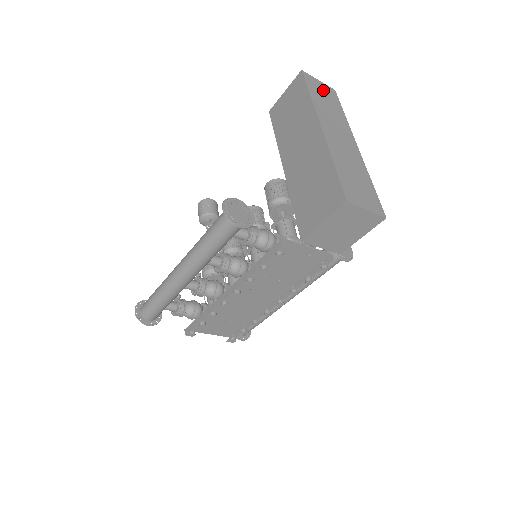
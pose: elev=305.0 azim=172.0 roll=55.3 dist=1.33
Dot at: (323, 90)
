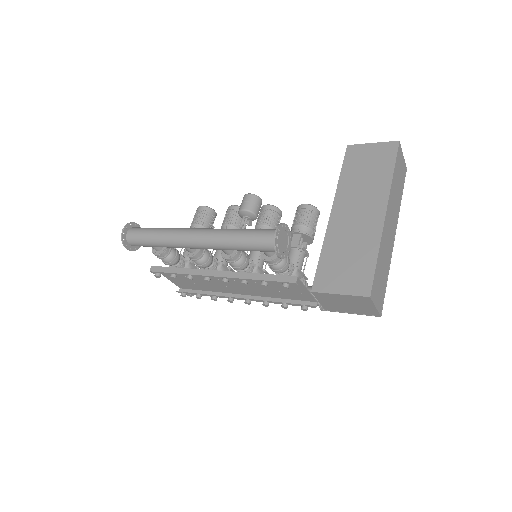
Dot at: (401, 168)
